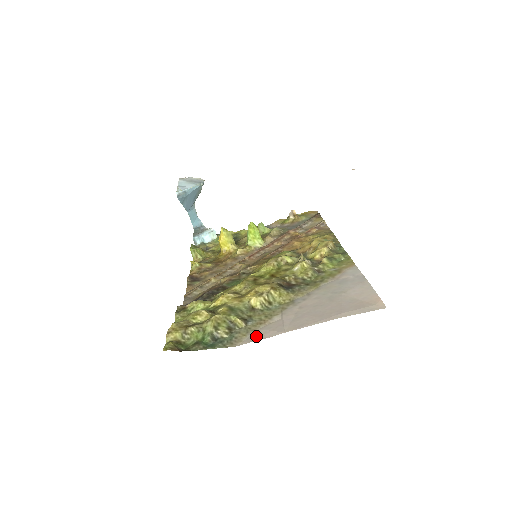
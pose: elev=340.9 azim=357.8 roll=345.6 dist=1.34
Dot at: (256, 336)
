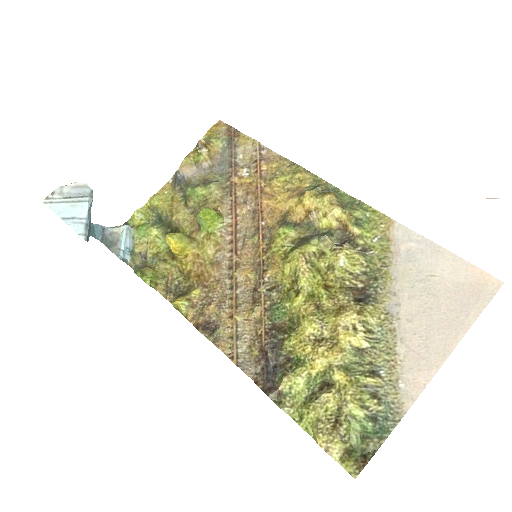
Dot at: (411, 389)
